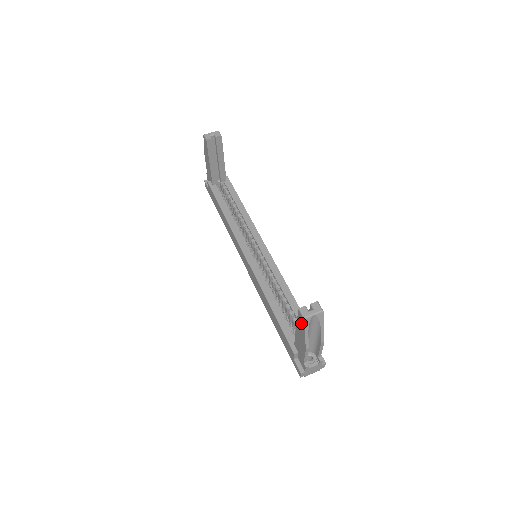
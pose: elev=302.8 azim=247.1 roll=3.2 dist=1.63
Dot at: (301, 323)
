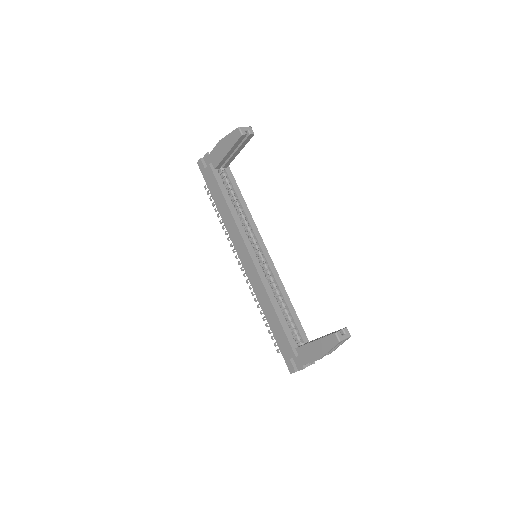
Dot at: (330, 342)
